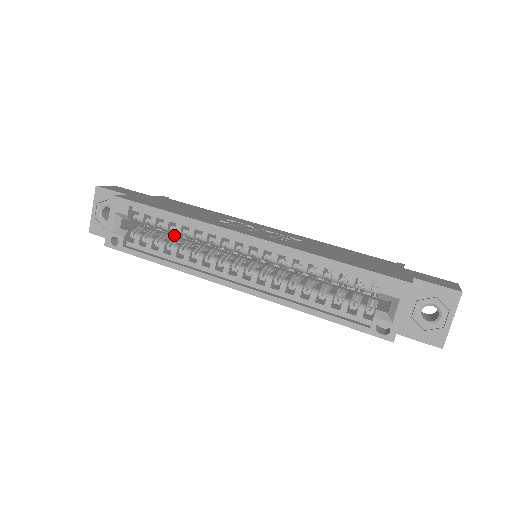
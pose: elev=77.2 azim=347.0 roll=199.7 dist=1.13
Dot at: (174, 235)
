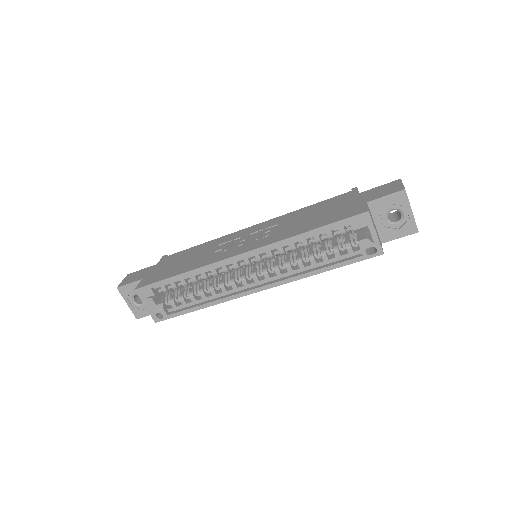
Dot at: occluded
